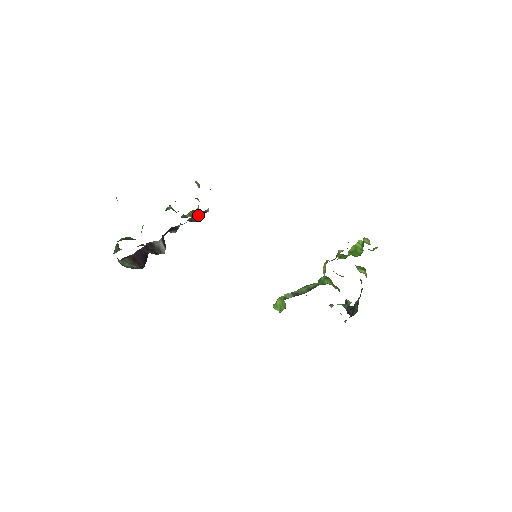
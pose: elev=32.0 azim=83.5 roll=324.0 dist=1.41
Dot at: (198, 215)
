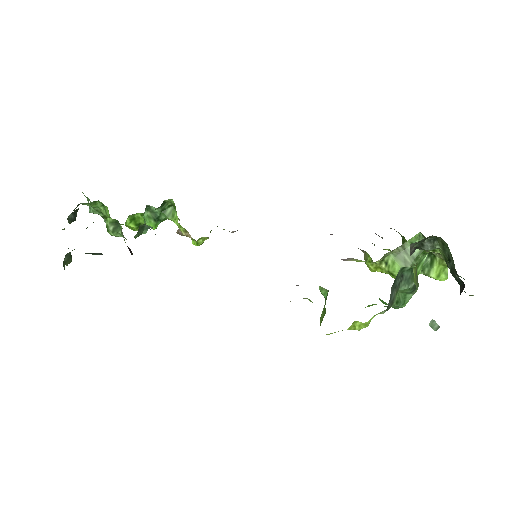
Dot at: occluded
